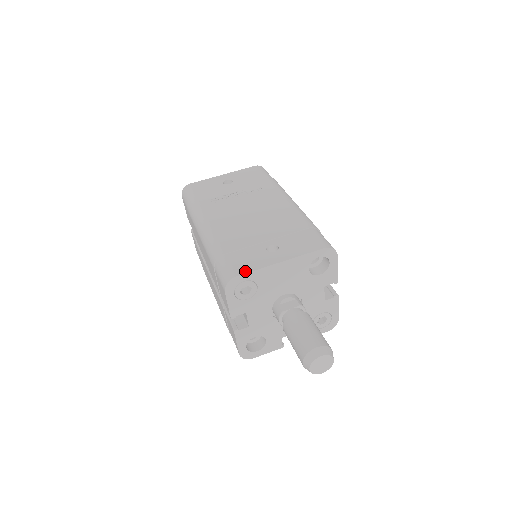
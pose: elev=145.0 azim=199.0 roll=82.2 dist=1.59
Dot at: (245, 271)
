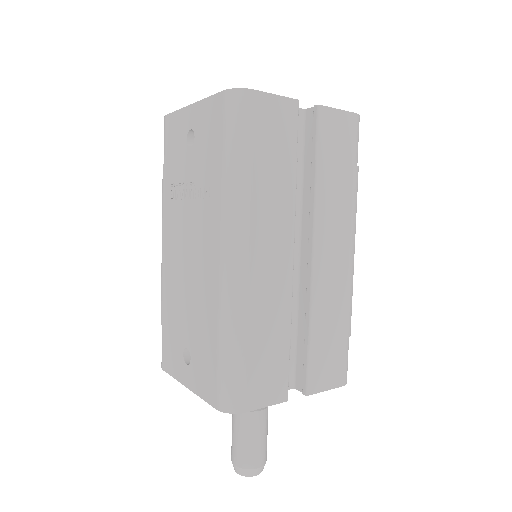
Dot at: (167, 369)
